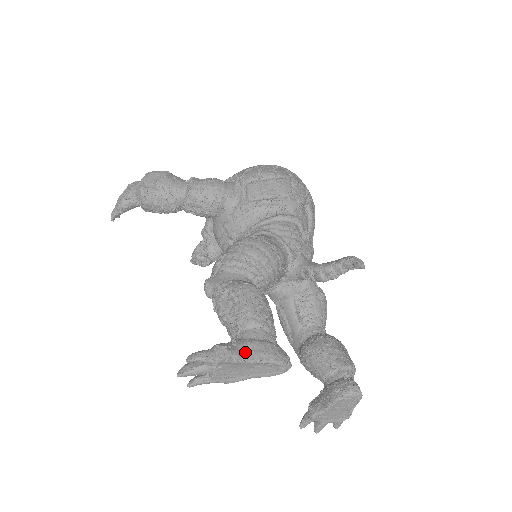
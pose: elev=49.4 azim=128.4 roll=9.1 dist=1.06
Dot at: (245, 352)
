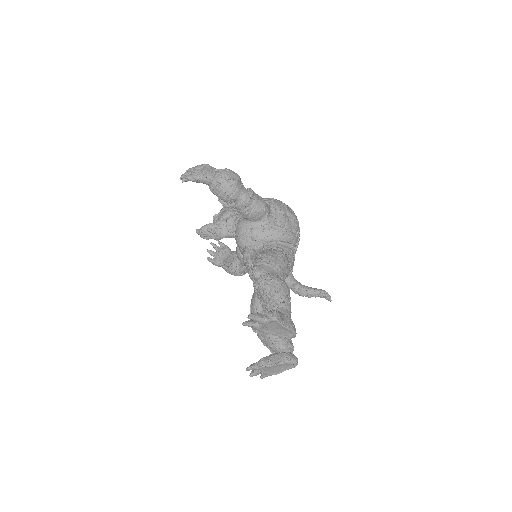
Dot at: (285, 321)
